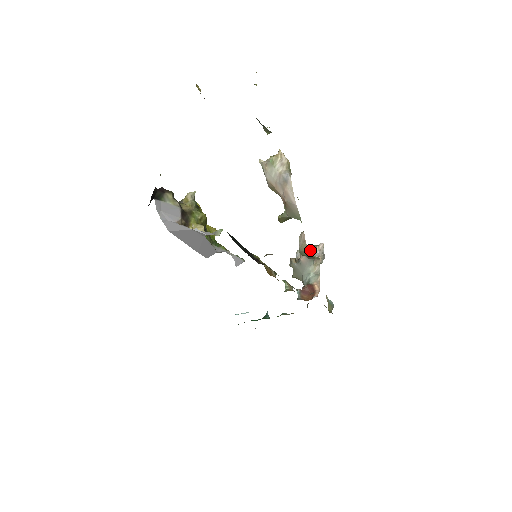
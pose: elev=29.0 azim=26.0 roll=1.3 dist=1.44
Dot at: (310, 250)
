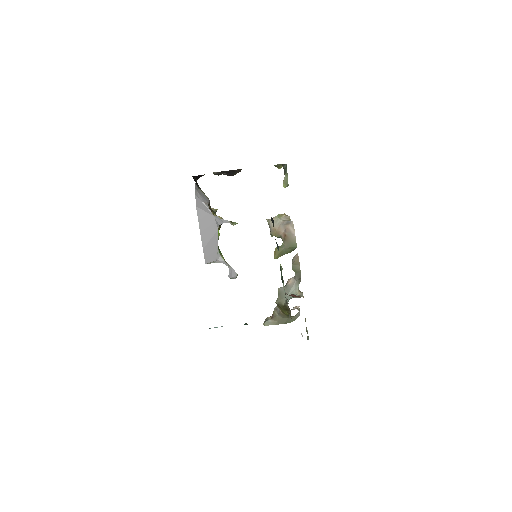
Dot at: occluded
